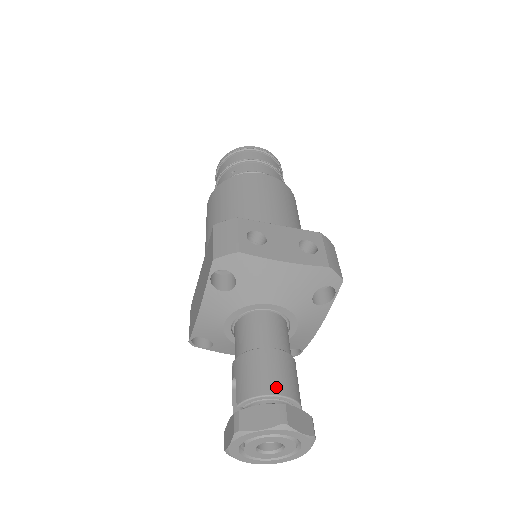
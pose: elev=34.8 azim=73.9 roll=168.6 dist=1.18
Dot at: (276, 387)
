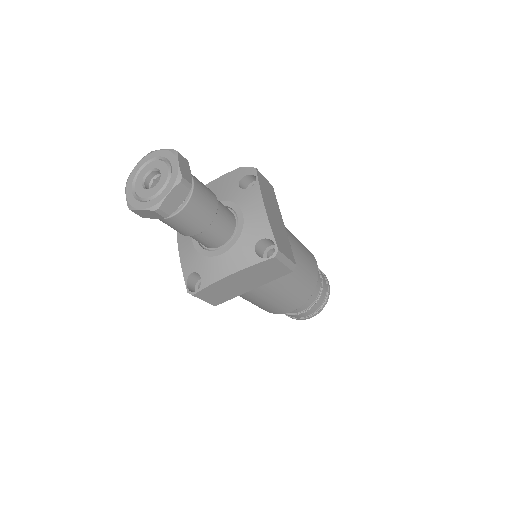
Dot at: occluded
